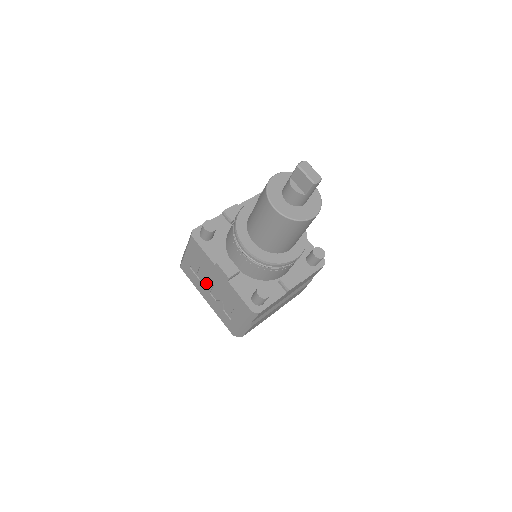
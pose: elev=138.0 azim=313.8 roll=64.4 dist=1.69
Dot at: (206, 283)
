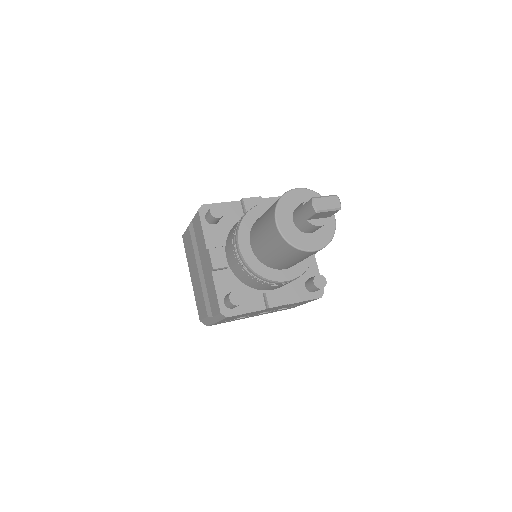
Dot at: occluded
